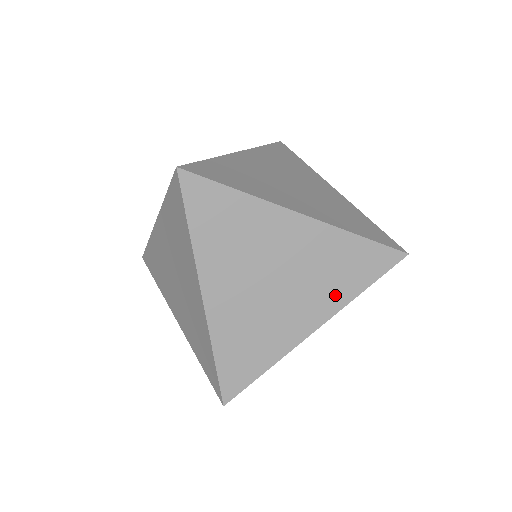
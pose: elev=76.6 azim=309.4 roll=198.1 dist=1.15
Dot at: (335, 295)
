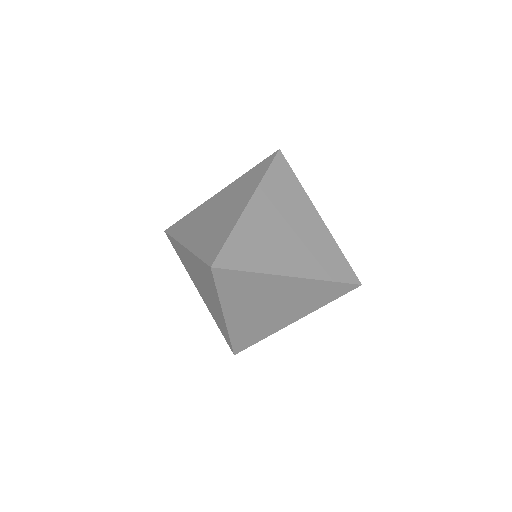
Dot at: (251, 187)
